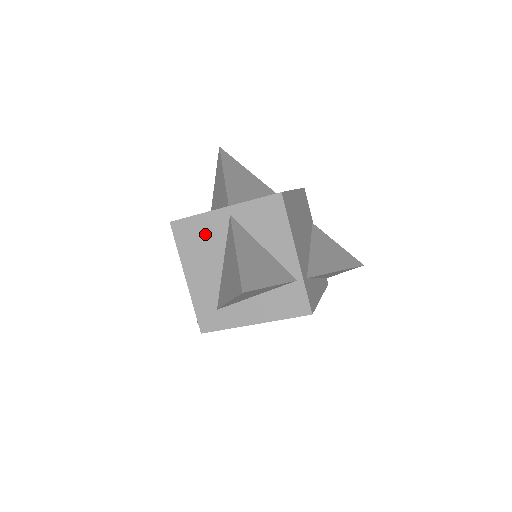
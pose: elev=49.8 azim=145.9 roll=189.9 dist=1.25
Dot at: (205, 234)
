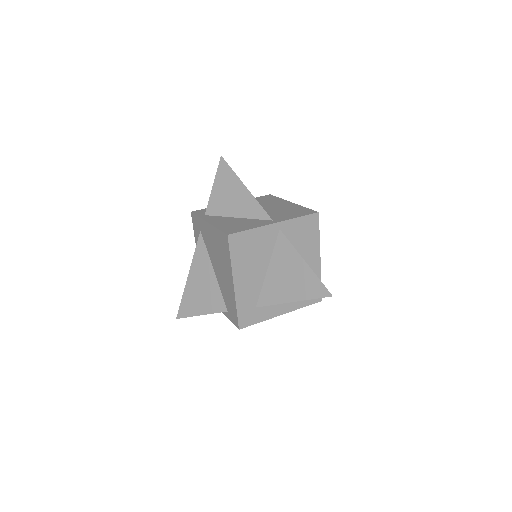
Dot at: (257, 245)
